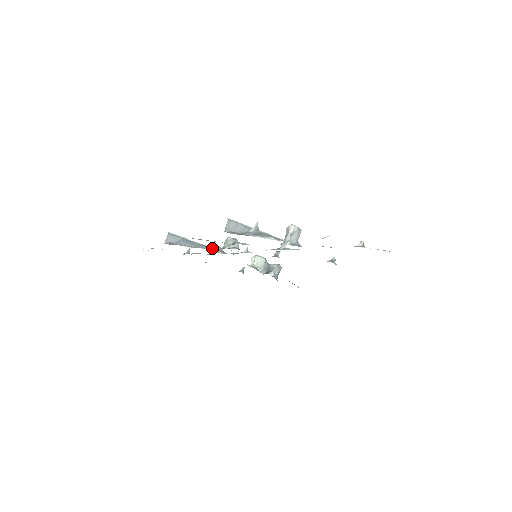
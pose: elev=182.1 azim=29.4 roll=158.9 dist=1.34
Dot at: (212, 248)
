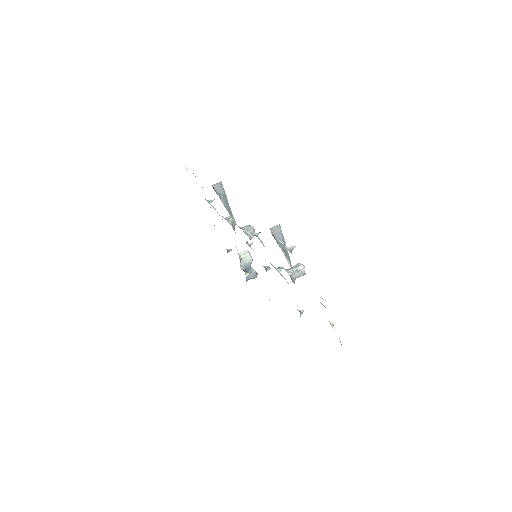
Dot at: occluded
